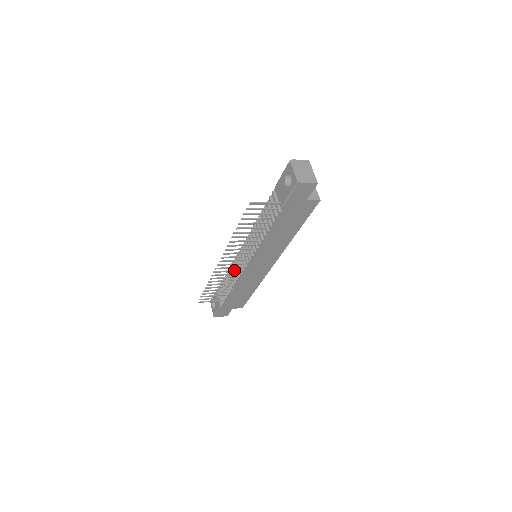
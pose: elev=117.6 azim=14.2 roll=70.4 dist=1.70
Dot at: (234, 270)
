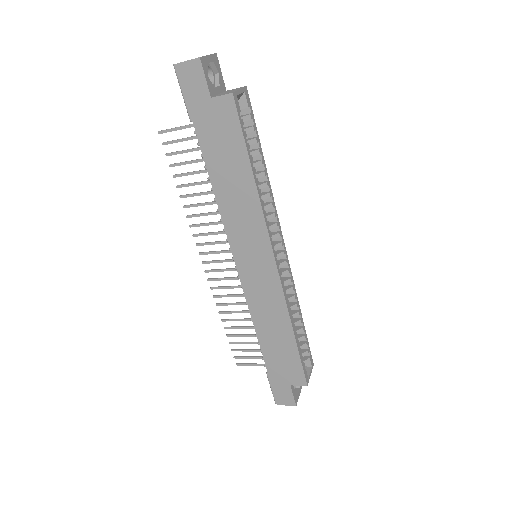
Dot at: (238, 285)
